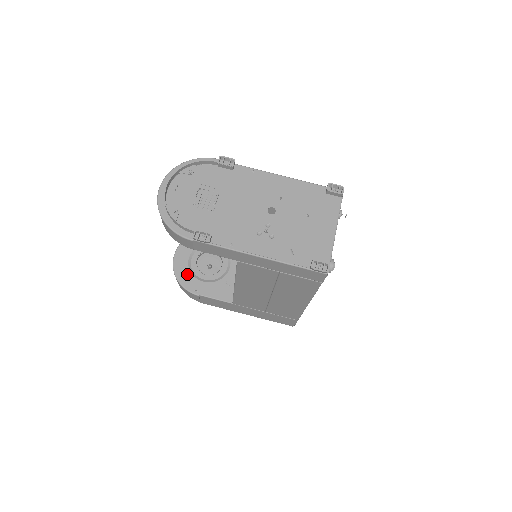
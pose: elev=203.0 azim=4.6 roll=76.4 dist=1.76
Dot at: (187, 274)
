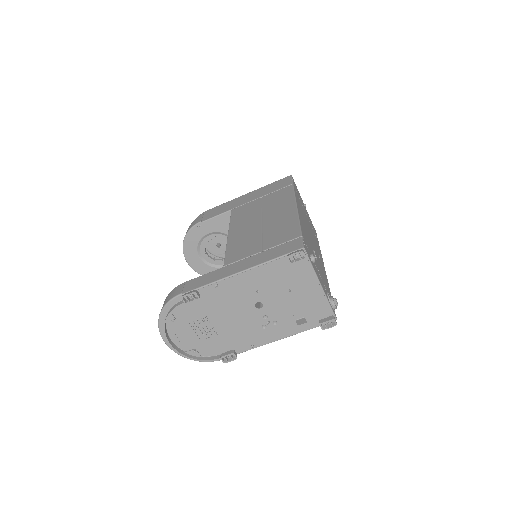
Dot at: (210, 270)
